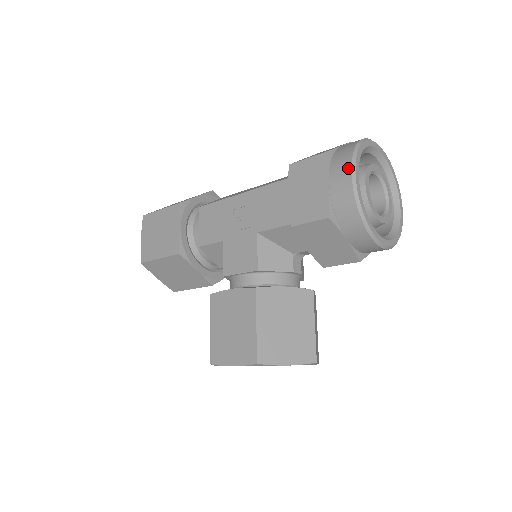
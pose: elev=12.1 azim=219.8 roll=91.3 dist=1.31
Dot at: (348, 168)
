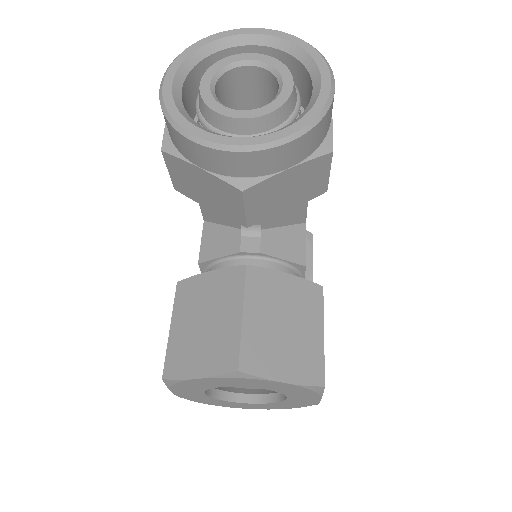
Dot at: occluded
